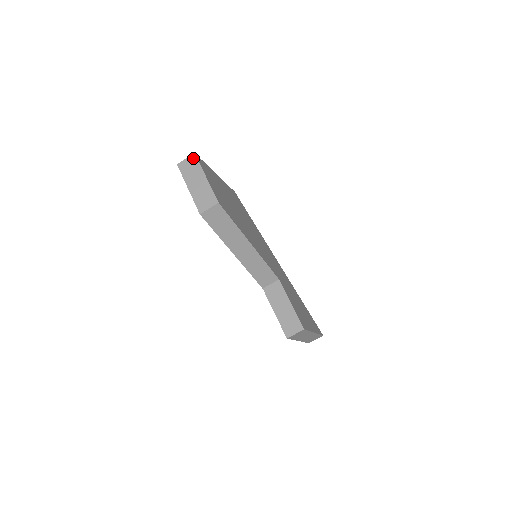
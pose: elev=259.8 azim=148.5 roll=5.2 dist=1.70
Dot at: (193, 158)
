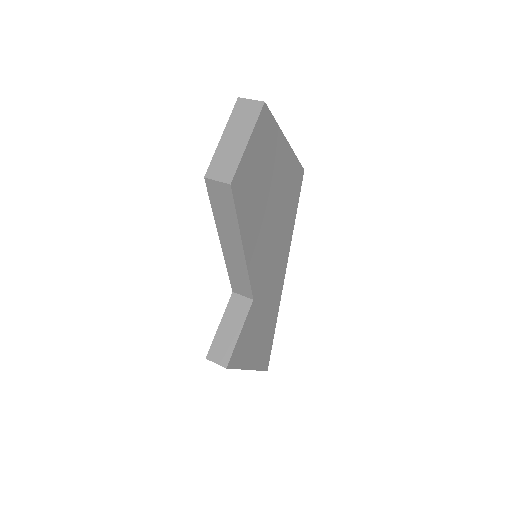
Dot at: (258, 106)
